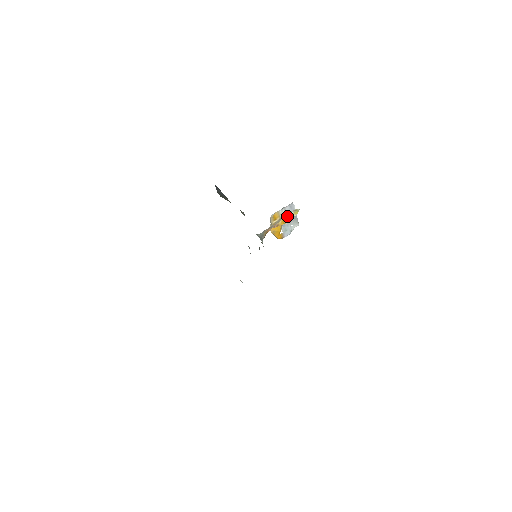
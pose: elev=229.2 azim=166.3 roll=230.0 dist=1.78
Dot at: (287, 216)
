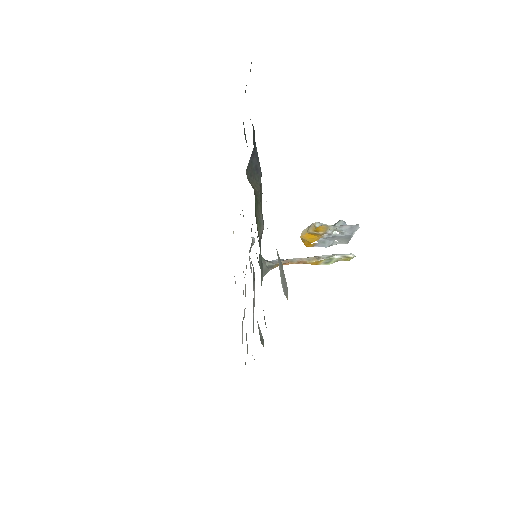
Dot at: (329, 259)
